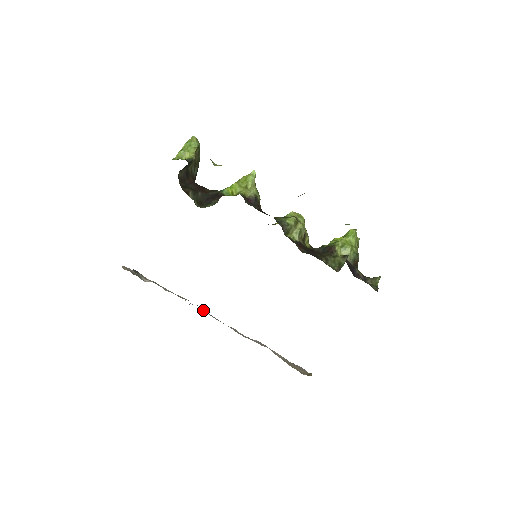
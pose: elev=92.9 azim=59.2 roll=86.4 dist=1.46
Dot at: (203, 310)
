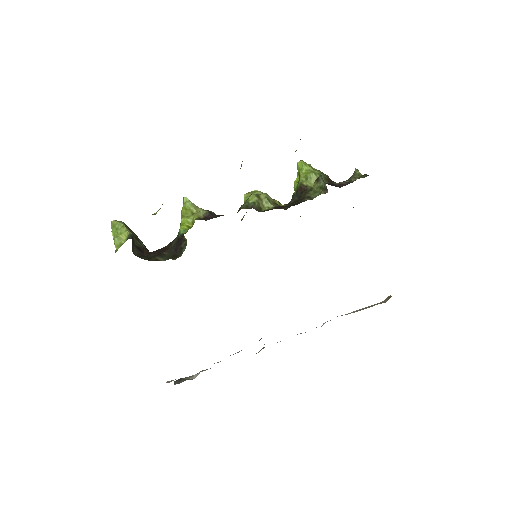
Dot at: occluded
